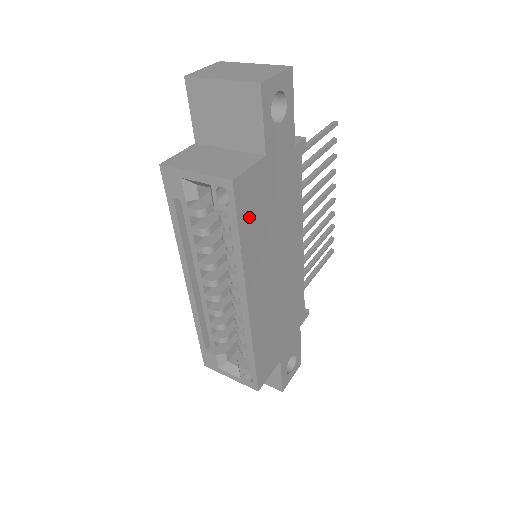
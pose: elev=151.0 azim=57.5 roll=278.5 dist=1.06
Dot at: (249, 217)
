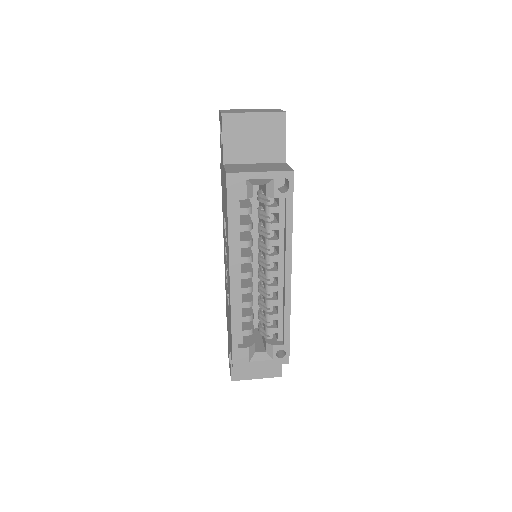
Dot at: occluded
